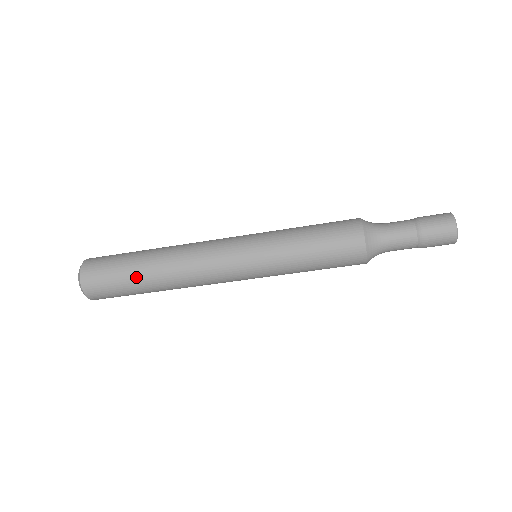
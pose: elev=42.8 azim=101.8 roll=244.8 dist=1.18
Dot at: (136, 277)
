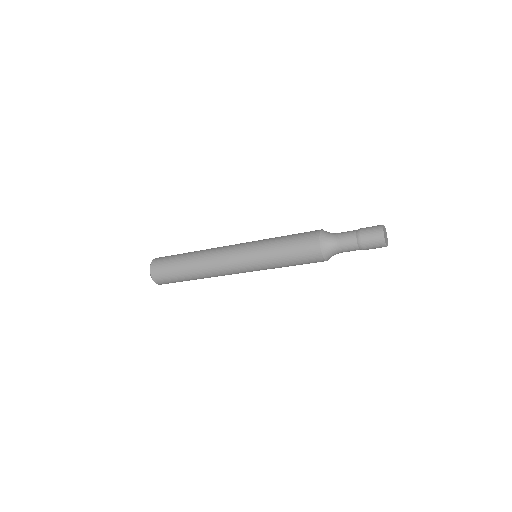
Dot at: (187, 280)
